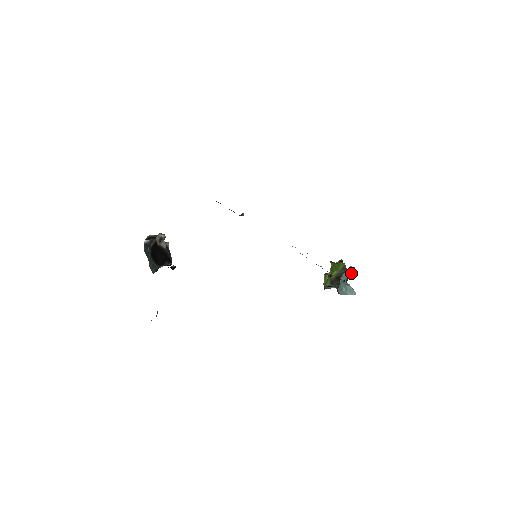
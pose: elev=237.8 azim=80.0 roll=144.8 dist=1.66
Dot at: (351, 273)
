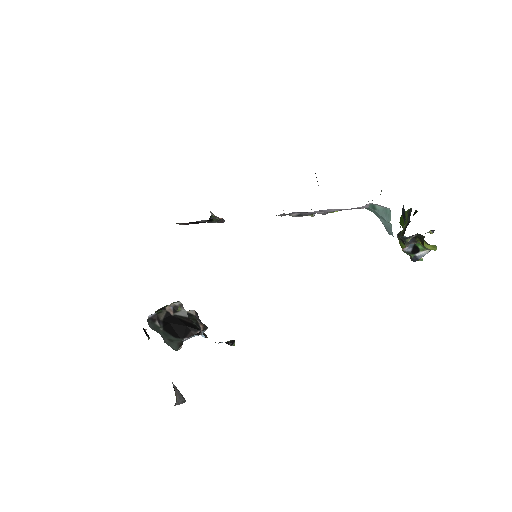
Dot at: occluded
